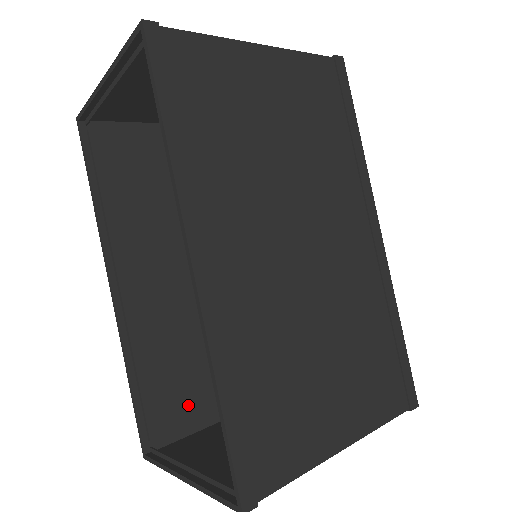
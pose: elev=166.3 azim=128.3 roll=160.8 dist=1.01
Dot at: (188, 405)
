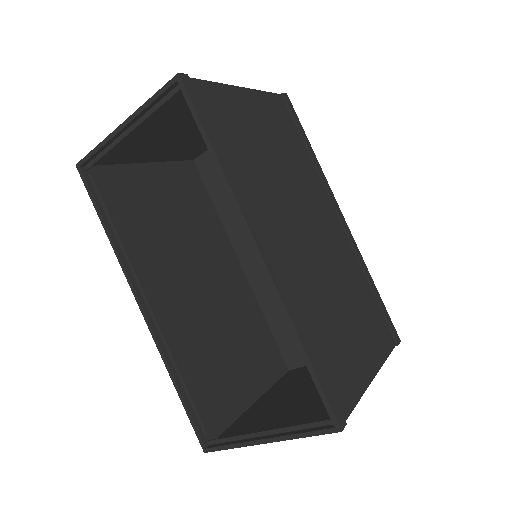
Dot at: (223, 399)
